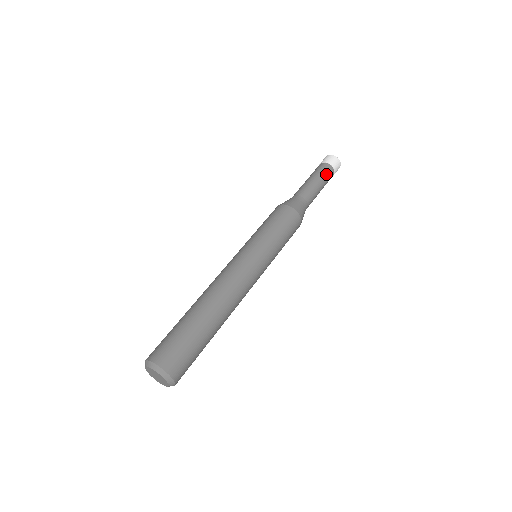
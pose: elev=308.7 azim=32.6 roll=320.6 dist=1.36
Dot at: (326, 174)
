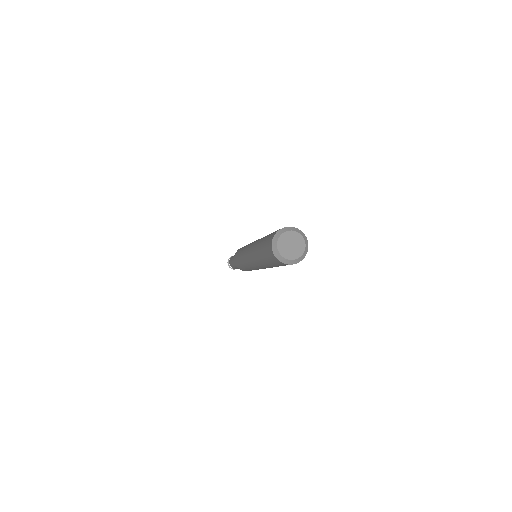
Dot at: occluded
